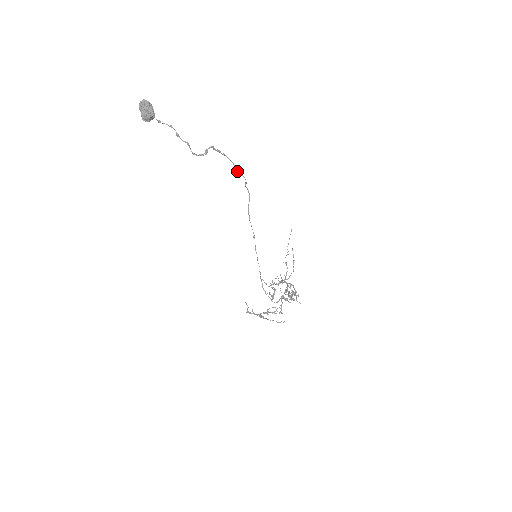
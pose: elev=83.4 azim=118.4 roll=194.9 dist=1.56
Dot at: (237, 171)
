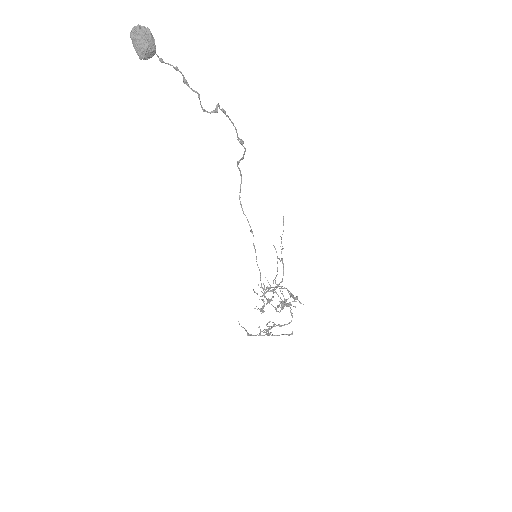
Dot at: occluded
